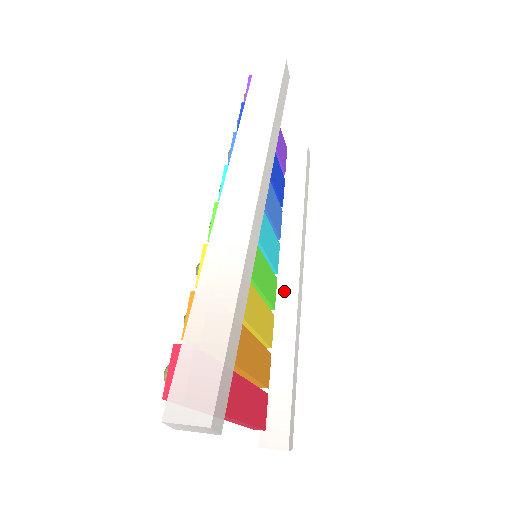
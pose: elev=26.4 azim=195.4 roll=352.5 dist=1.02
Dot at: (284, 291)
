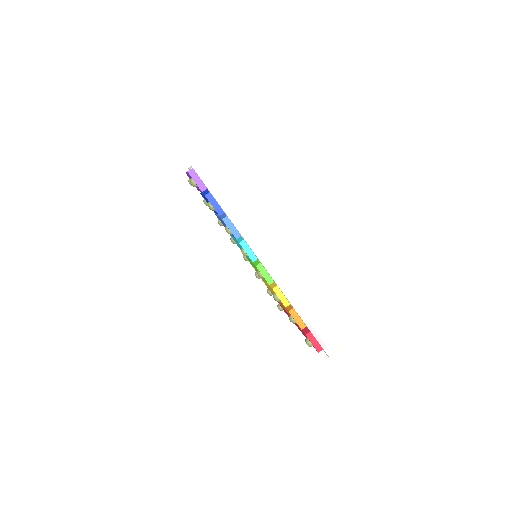
Dot at: occluded
